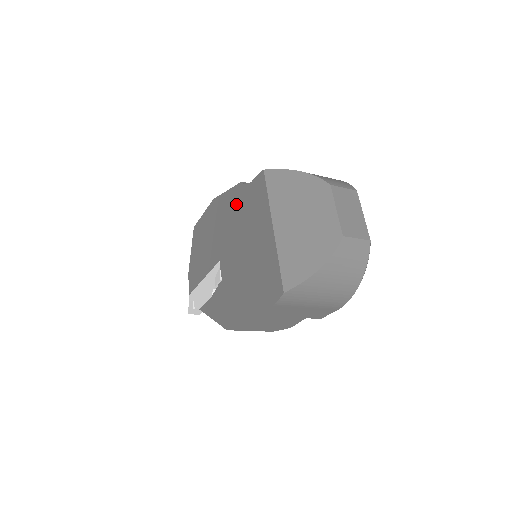
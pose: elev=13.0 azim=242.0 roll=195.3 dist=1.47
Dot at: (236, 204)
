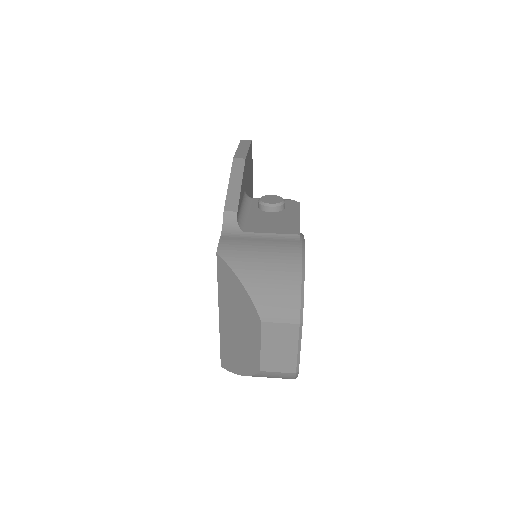
Dot at: occluded
